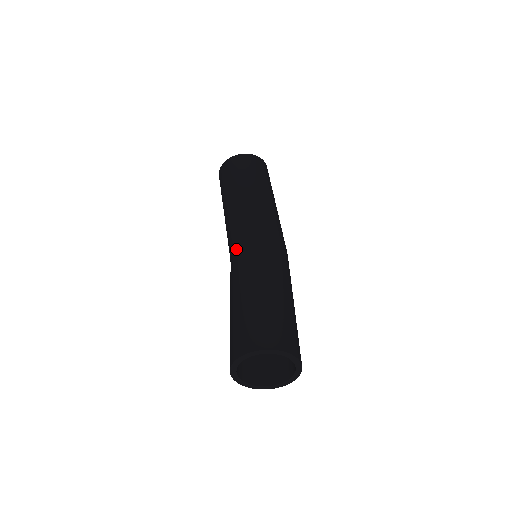
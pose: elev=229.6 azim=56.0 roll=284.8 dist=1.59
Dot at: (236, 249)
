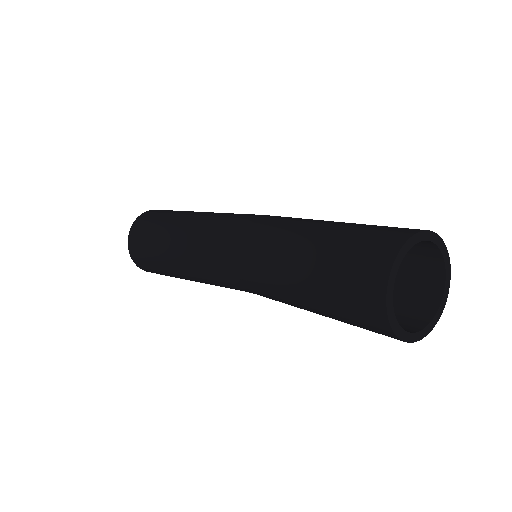
Dot at: (235, 274)
